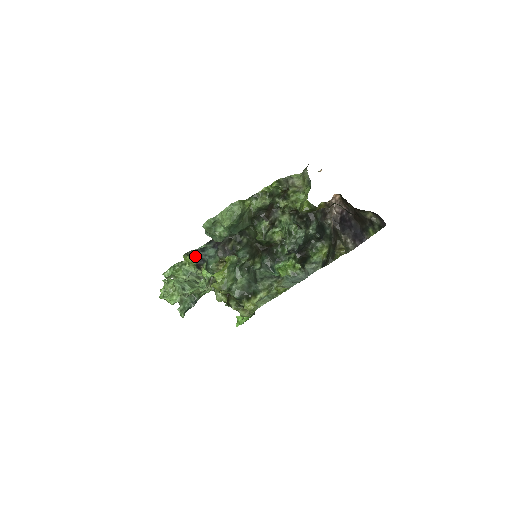
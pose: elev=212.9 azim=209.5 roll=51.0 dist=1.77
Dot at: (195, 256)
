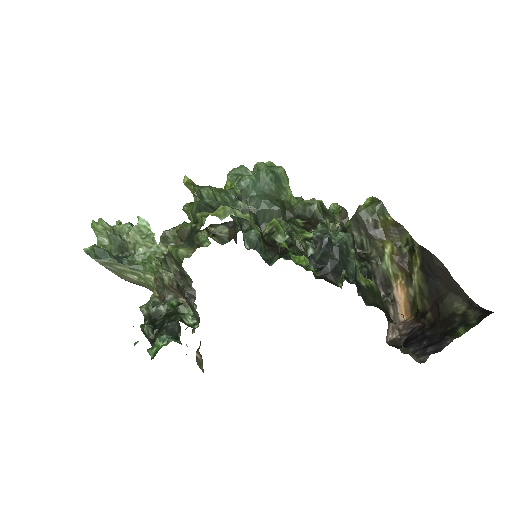
Dot at: occluded
